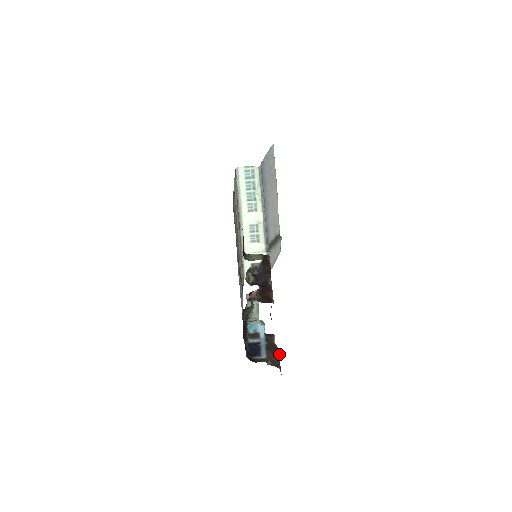
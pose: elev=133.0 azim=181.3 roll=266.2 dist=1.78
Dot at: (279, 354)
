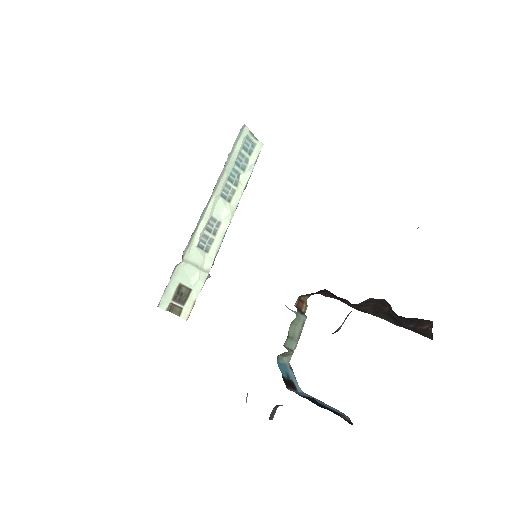
Dot at: occluded
